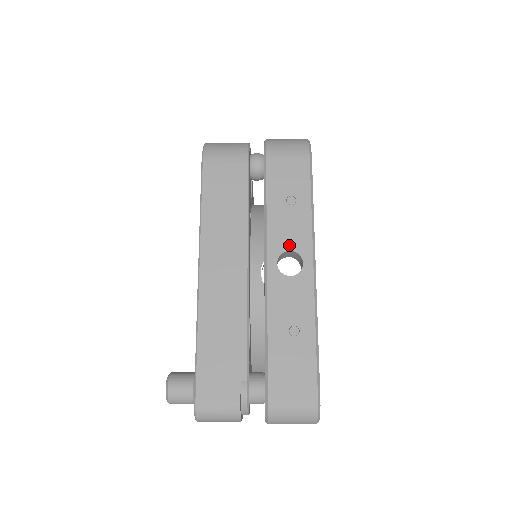
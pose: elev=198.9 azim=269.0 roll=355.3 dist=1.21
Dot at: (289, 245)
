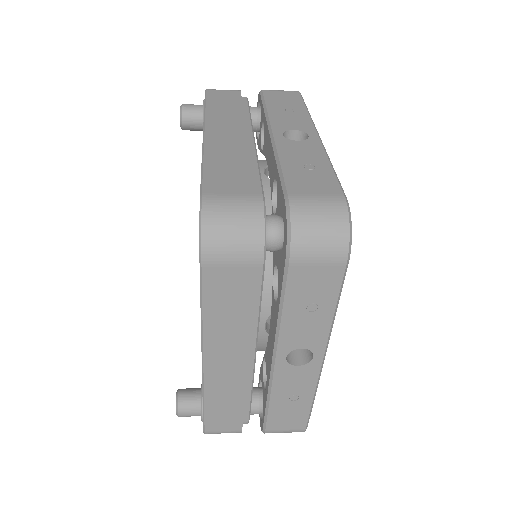
Dot at: (302, 344)
